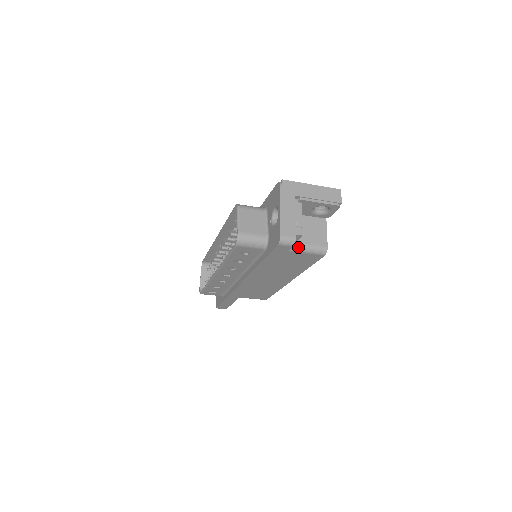
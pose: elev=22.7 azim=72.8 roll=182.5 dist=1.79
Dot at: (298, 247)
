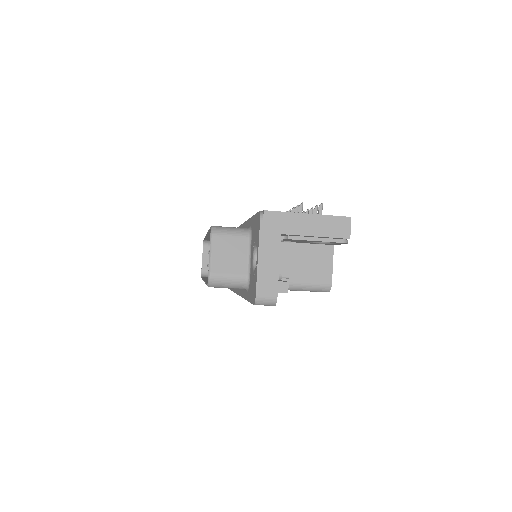
Dot at: (291, 286)
